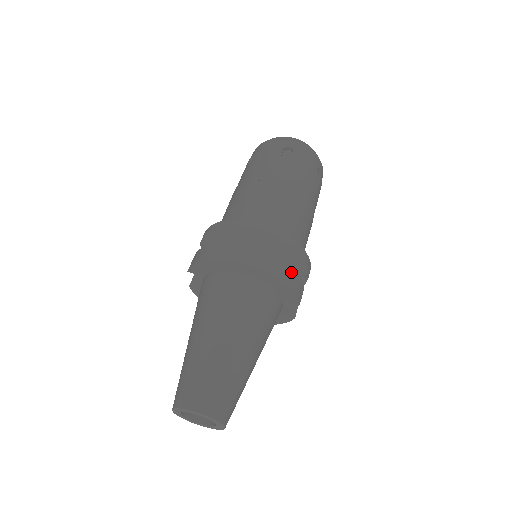
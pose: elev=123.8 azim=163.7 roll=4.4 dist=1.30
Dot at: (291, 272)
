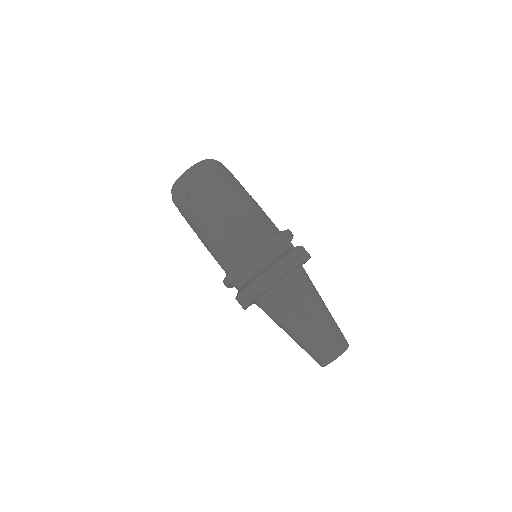
Dot at: (282, 262)
